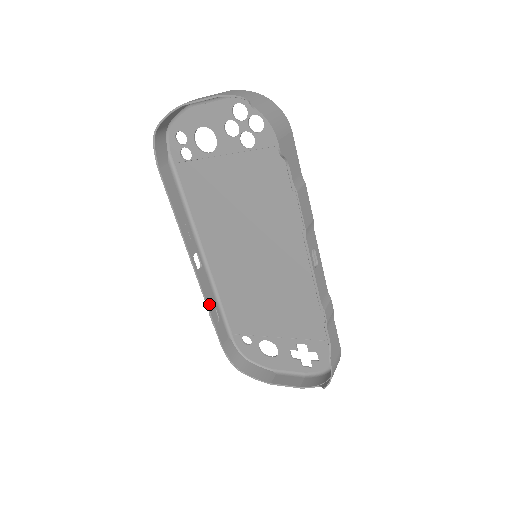
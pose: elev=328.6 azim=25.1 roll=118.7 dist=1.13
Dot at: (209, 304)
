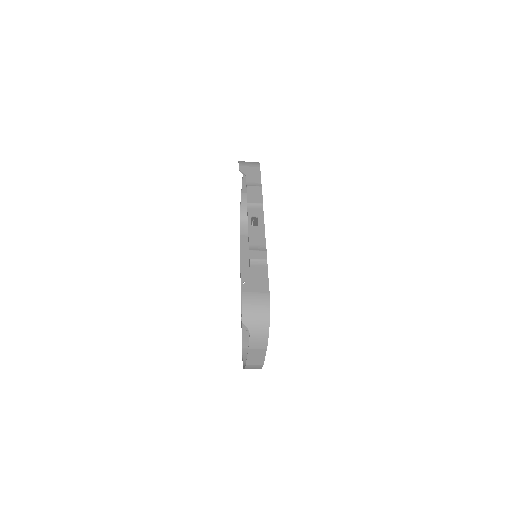
Dot at: occluded
